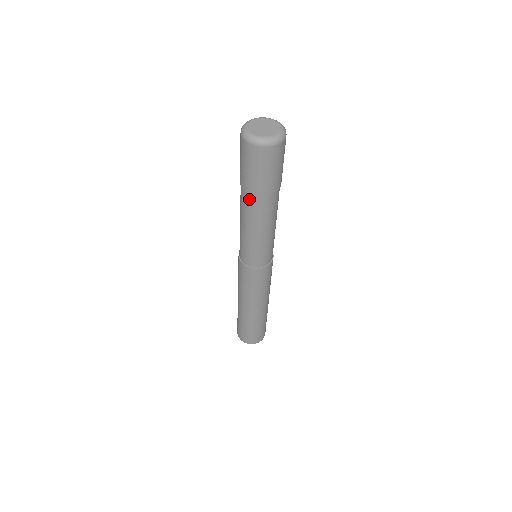
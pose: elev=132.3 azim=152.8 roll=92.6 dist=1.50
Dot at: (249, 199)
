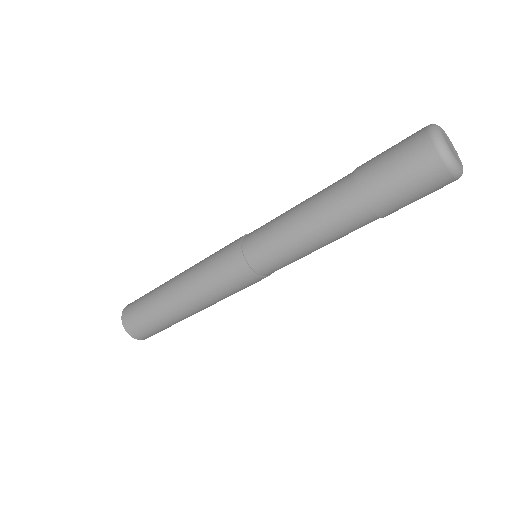
Dot at: (358, 213)
